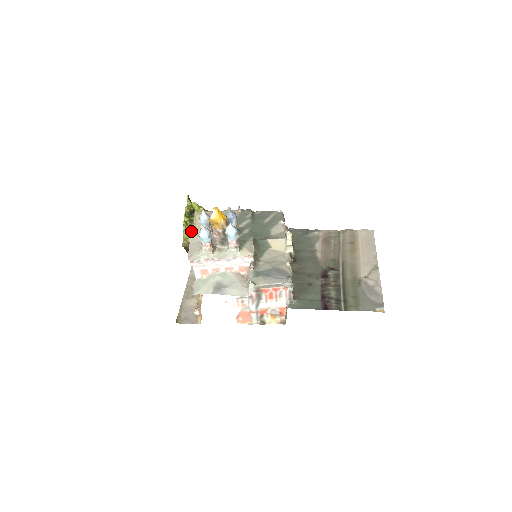
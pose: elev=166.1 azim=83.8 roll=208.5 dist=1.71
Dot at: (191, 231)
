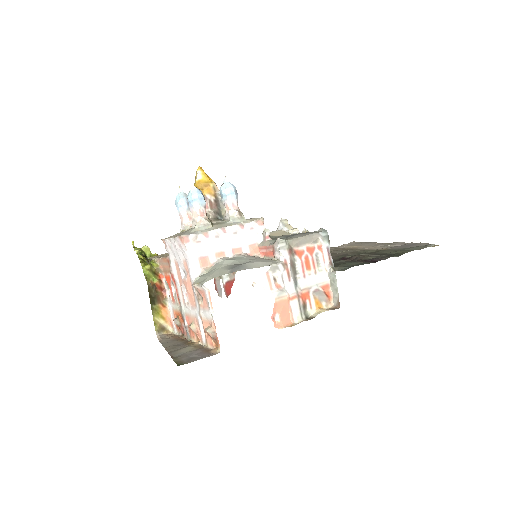
Dot at: (153, 266)
